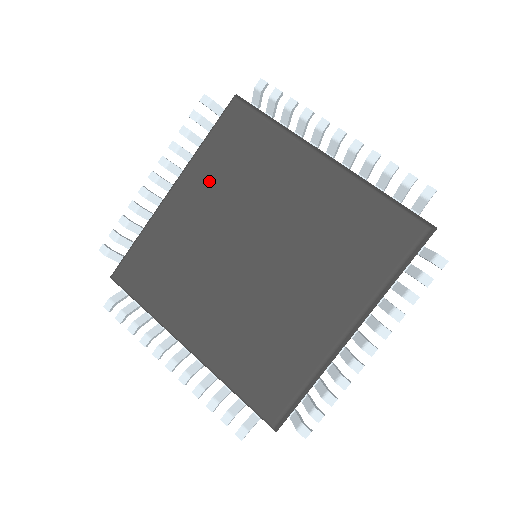
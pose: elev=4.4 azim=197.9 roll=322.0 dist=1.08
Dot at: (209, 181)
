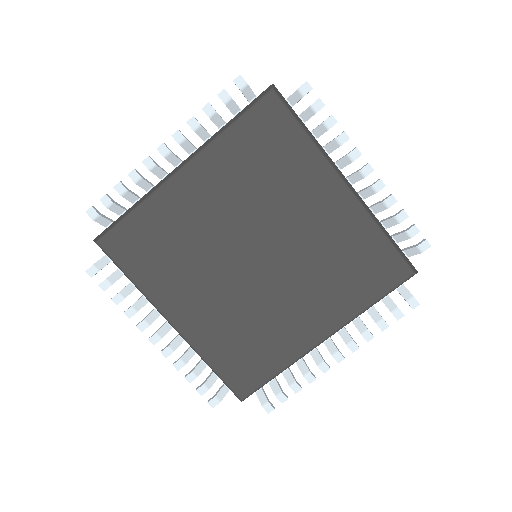
Dot at: (226, 174)
